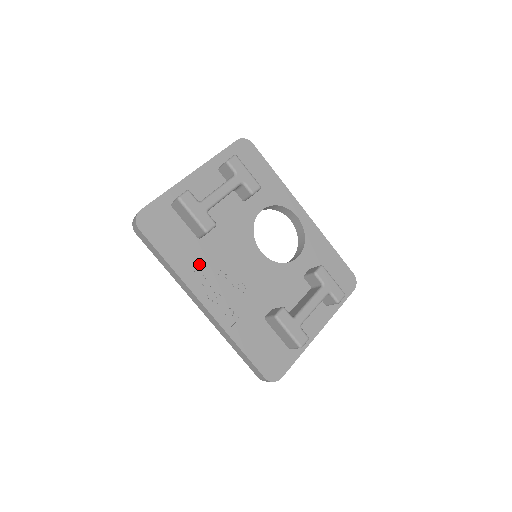
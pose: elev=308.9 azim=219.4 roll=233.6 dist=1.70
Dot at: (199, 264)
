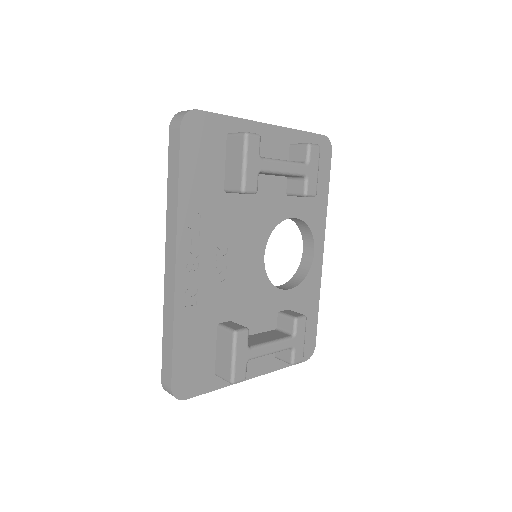
Dot at: (205, 216)
